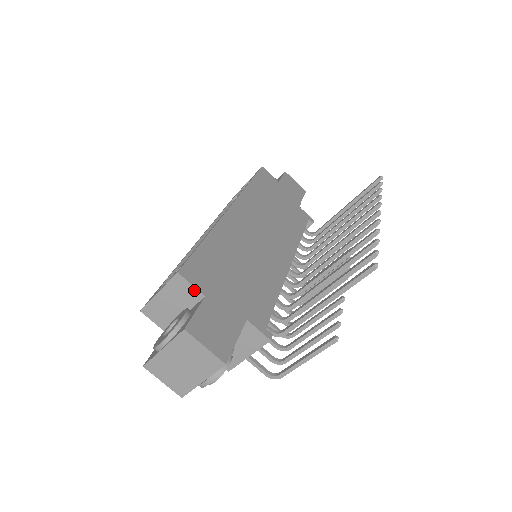
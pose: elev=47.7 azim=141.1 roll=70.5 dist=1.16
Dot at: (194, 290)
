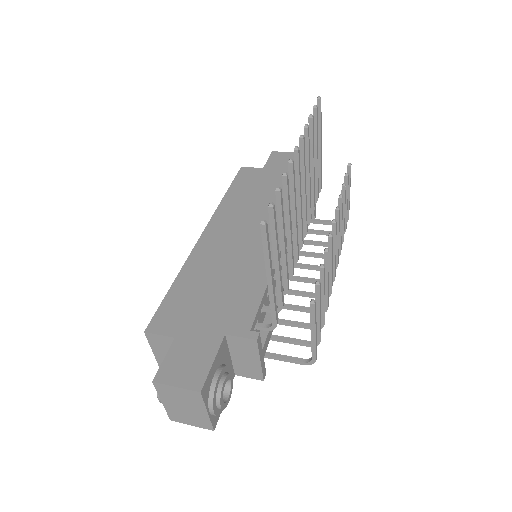
Dot at: (165, 338)
